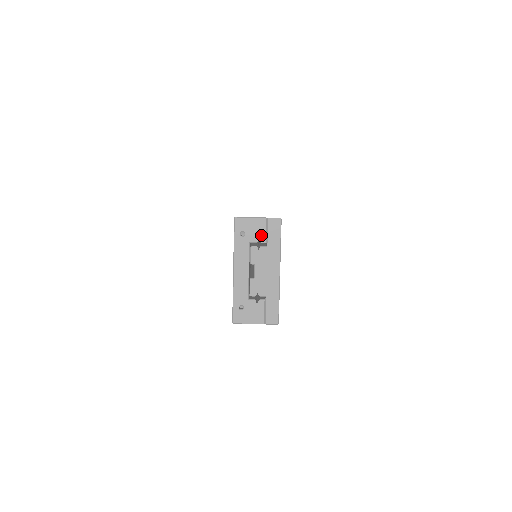
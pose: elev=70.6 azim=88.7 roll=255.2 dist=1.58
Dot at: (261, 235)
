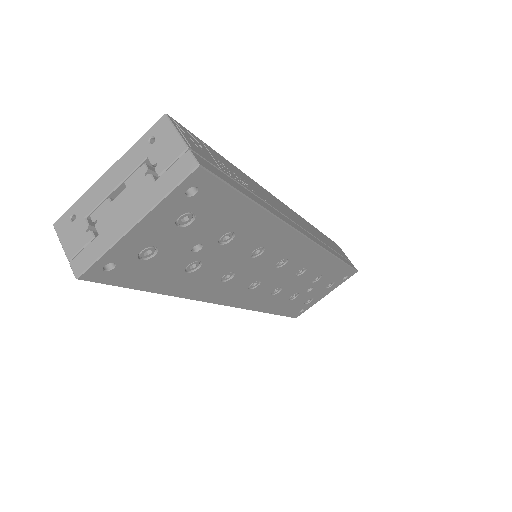
Dot at: (163, 161)
